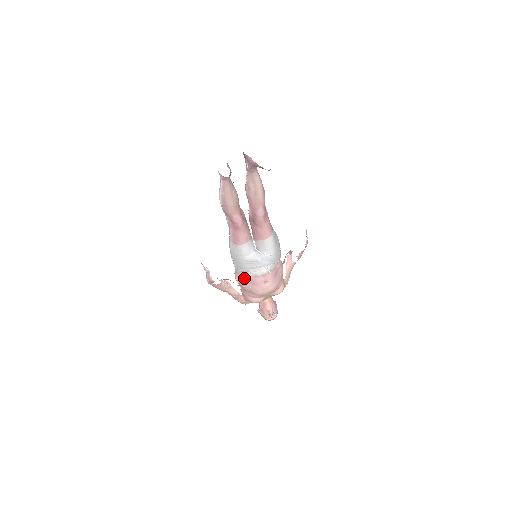
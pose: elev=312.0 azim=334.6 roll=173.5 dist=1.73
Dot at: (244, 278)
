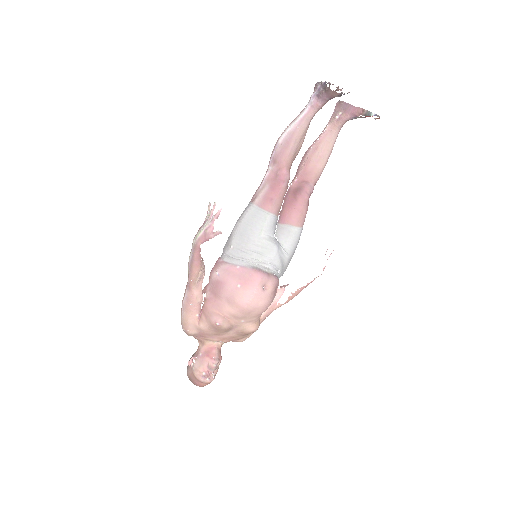
Dot at: (235, 270)
